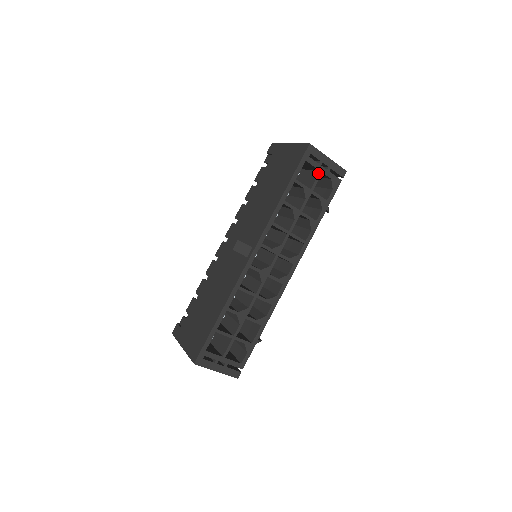
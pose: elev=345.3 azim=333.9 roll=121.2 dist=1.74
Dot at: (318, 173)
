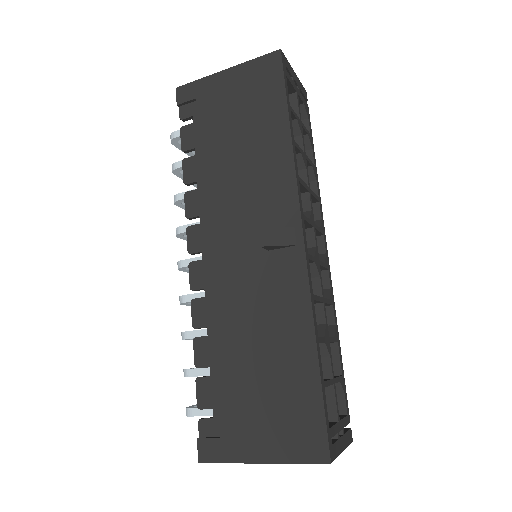
Dot at: (295, 96)
